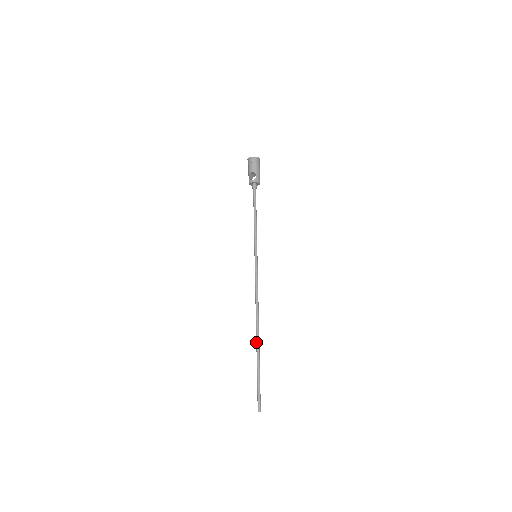
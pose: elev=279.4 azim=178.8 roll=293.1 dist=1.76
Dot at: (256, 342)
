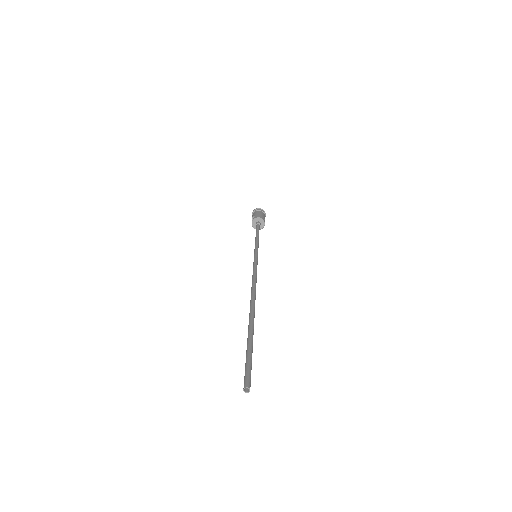
Dot at: (249, 315)
